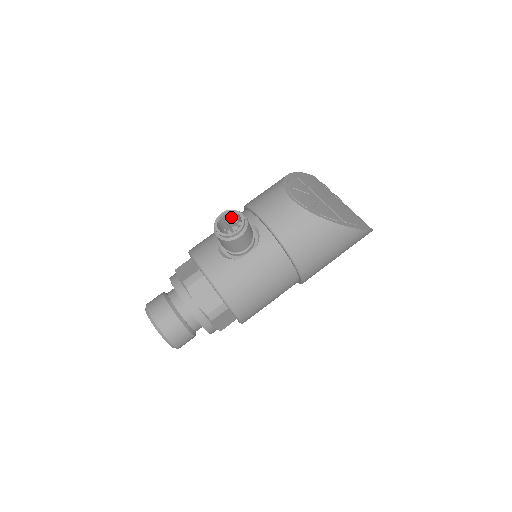
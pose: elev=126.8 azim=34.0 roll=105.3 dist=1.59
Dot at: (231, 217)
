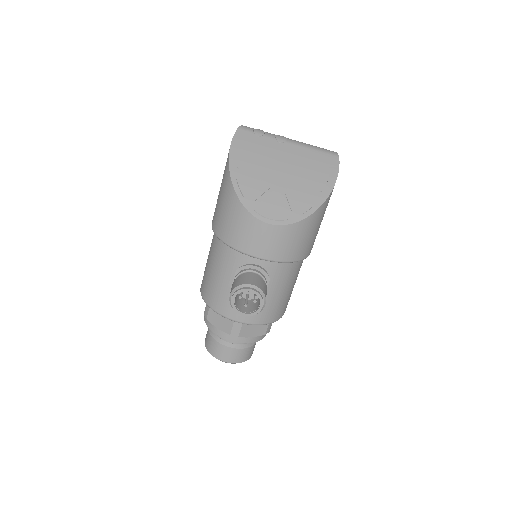
Dot at: occluded
